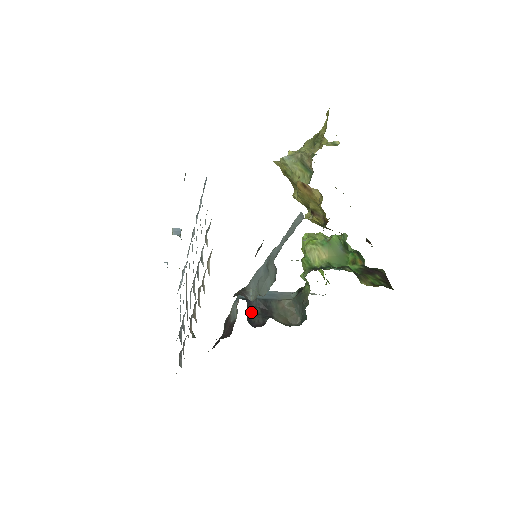
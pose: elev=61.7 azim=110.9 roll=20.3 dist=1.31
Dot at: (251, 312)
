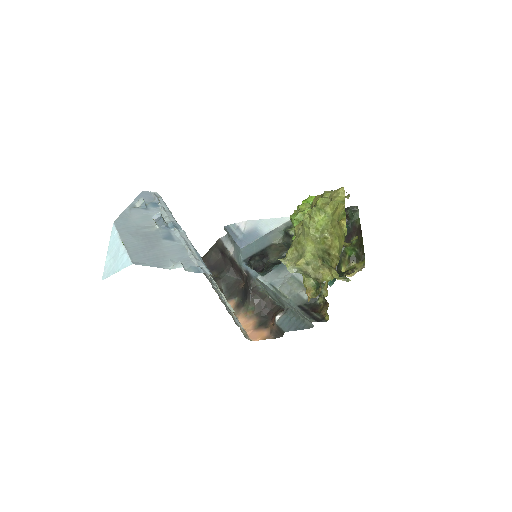
Dot at: (253, 264)
